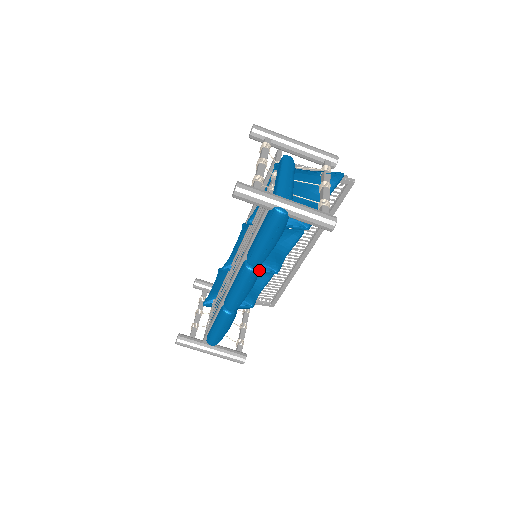
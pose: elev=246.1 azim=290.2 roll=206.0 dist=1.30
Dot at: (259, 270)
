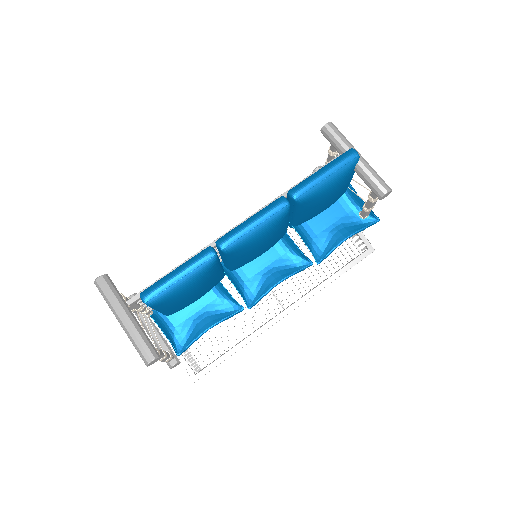
Dot at: (282, 222)
